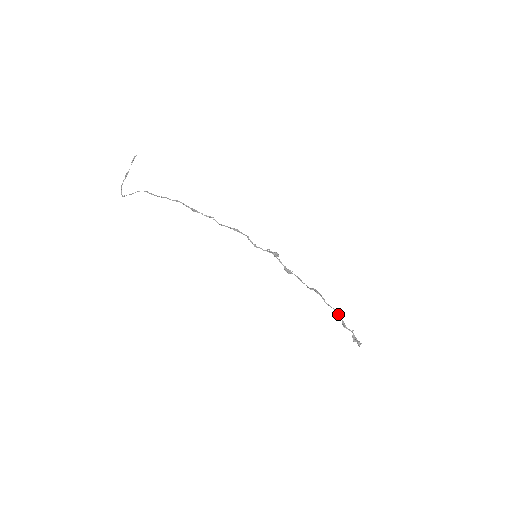
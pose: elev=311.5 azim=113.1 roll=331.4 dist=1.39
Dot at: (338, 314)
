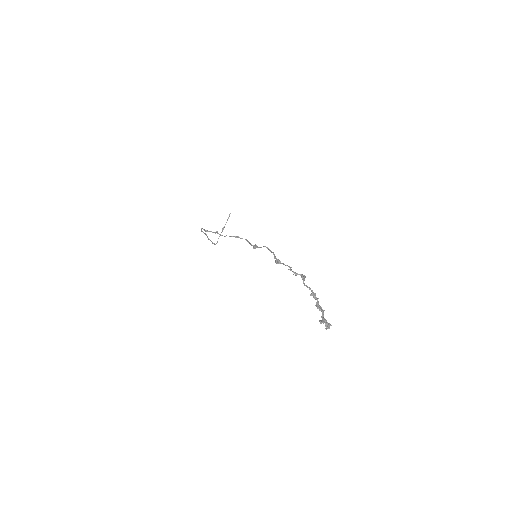
Dot at: (310, 294)
